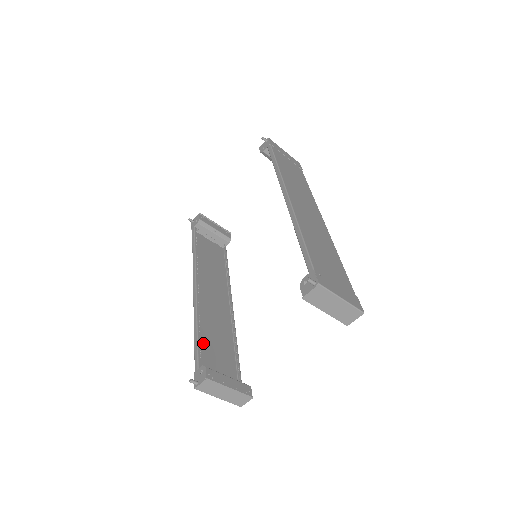
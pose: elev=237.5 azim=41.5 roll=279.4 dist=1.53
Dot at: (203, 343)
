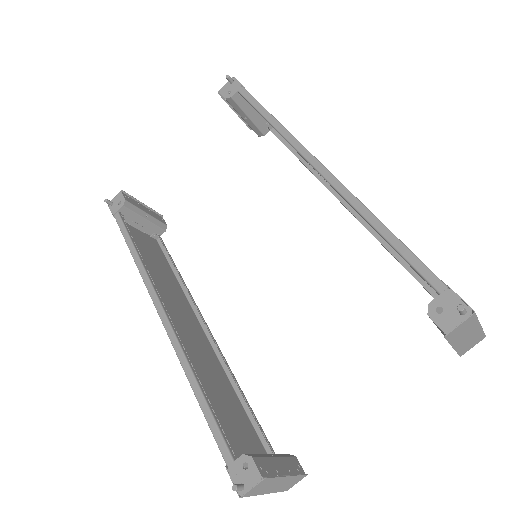
Dot at: occluded
